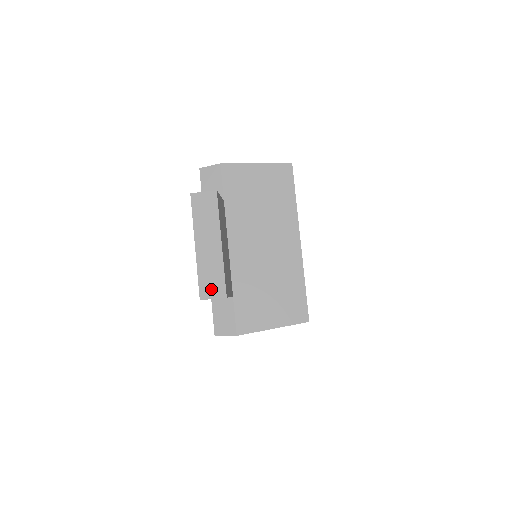
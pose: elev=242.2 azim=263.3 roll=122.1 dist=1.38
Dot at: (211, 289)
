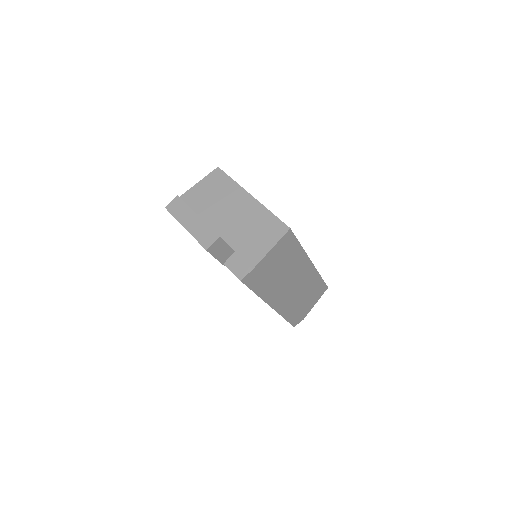
Dot at: (208, 240)
